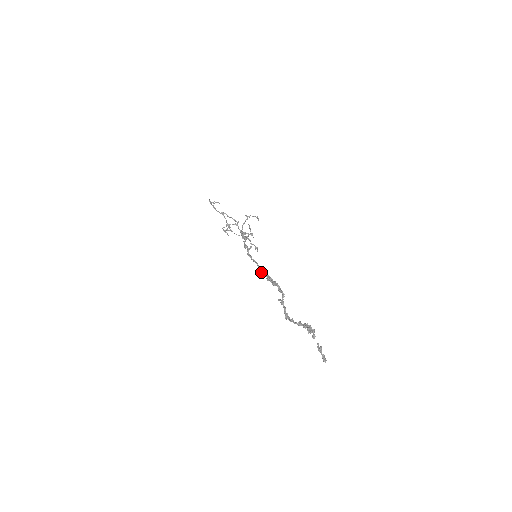
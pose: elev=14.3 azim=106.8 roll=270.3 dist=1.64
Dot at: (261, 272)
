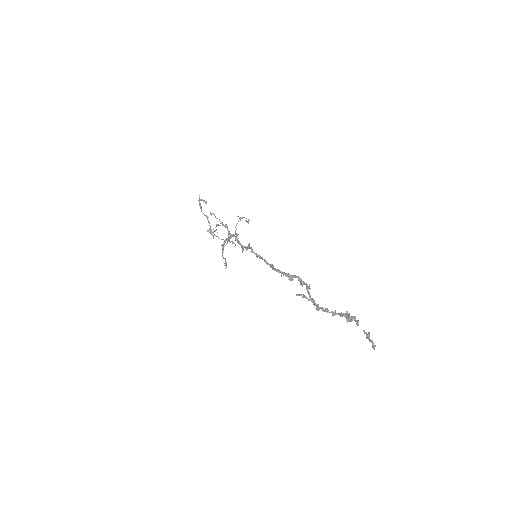
Dot at: (272, 268)
